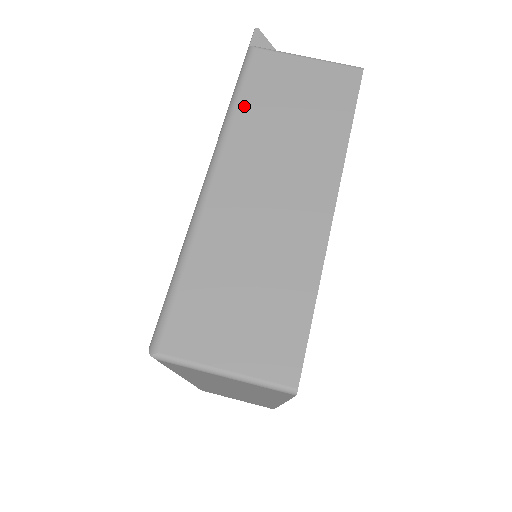
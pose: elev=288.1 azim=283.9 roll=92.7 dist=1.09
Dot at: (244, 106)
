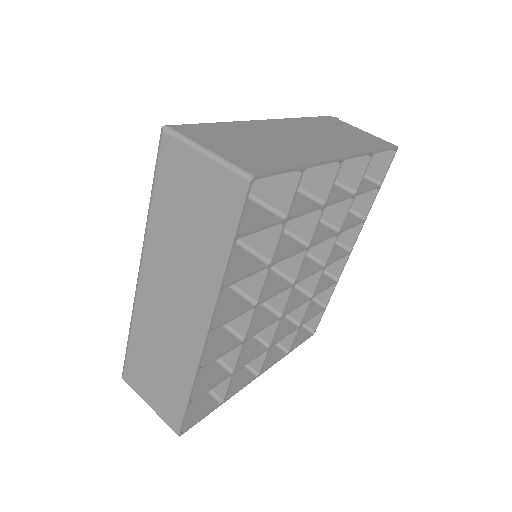
Dot at: (309, 119)
